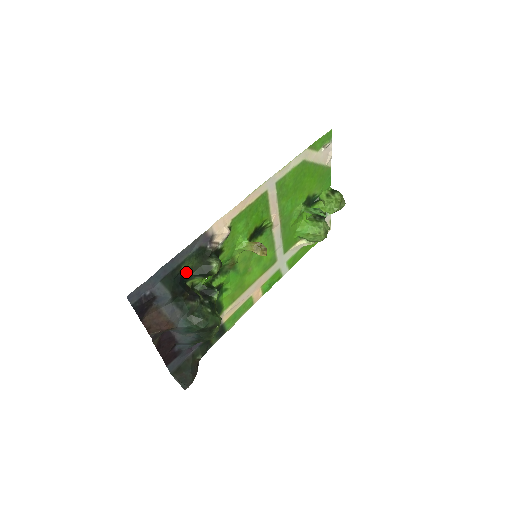
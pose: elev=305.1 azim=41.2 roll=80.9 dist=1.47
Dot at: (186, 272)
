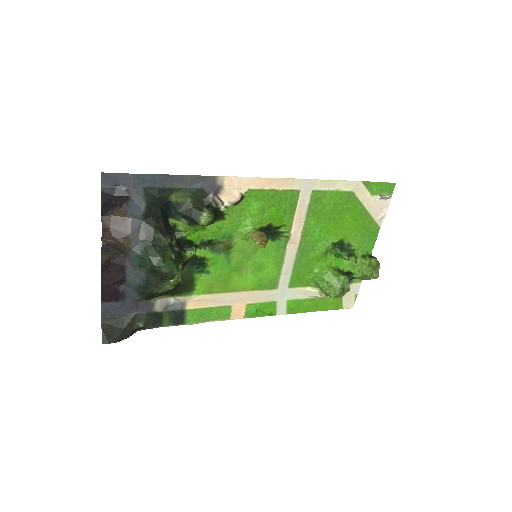
Dot at: (175, 204)
